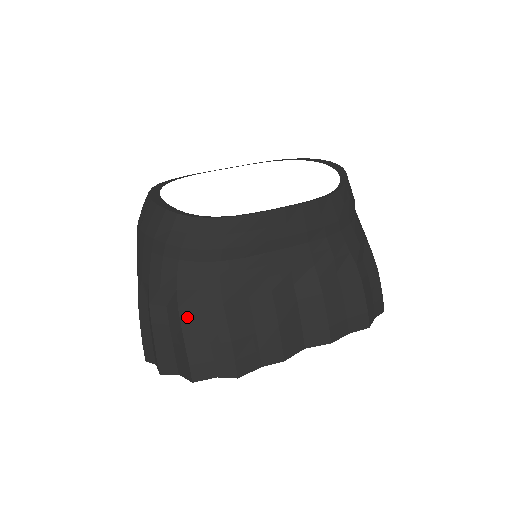
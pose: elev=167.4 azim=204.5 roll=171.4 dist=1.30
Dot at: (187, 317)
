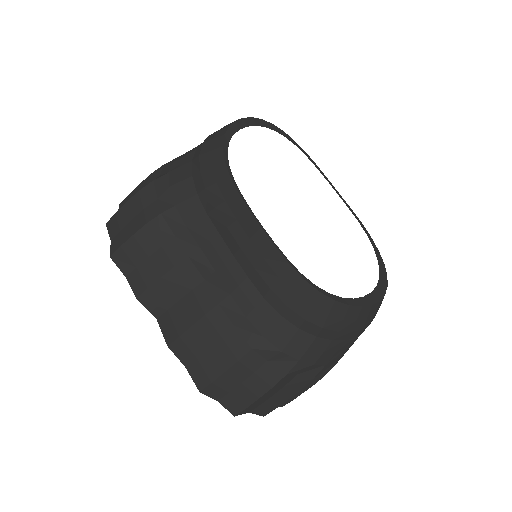
Dot at: (148, 191)
